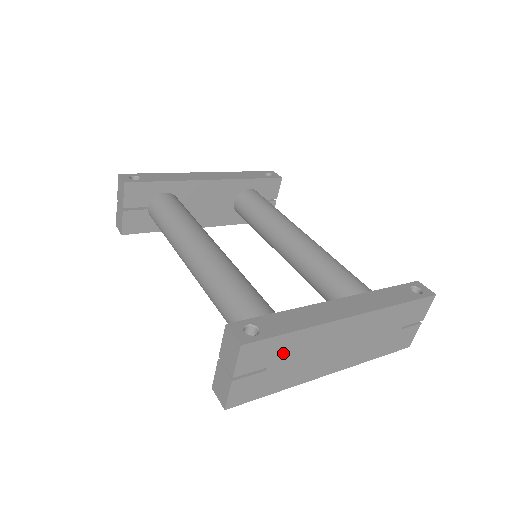
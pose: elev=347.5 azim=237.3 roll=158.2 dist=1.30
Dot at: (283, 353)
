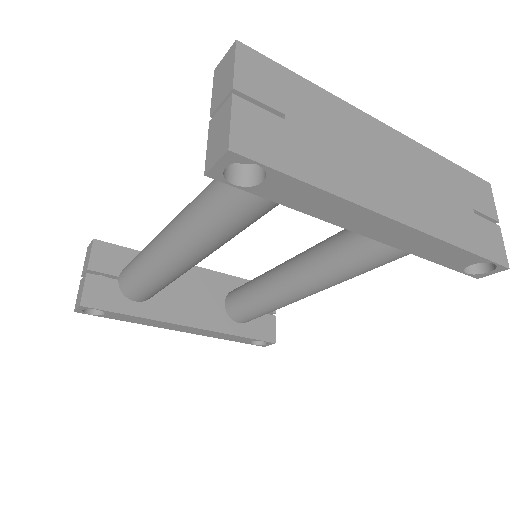
Dot at: (304, 108)
